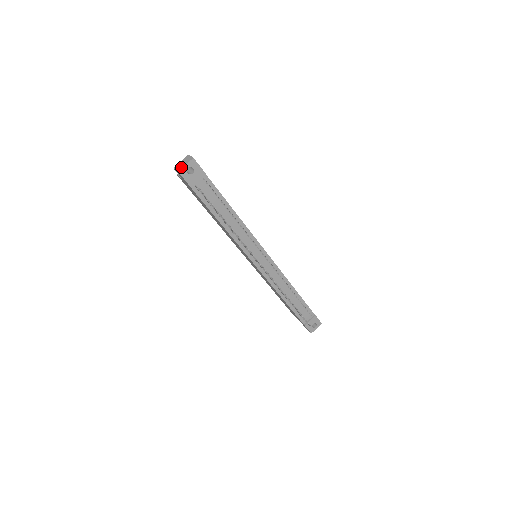
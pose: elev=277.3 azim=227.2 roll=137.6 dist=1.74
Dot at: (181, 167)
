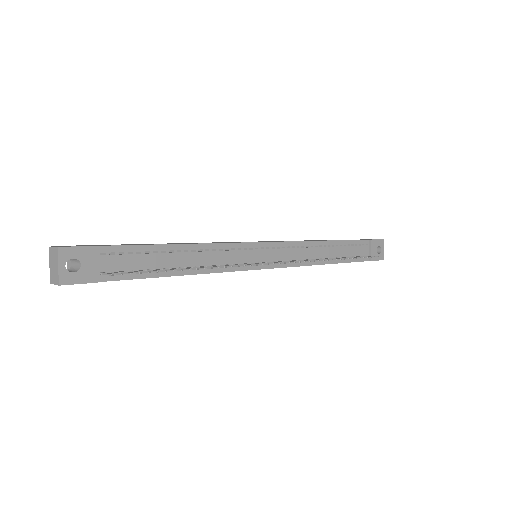
Dot at: (56, 275)
